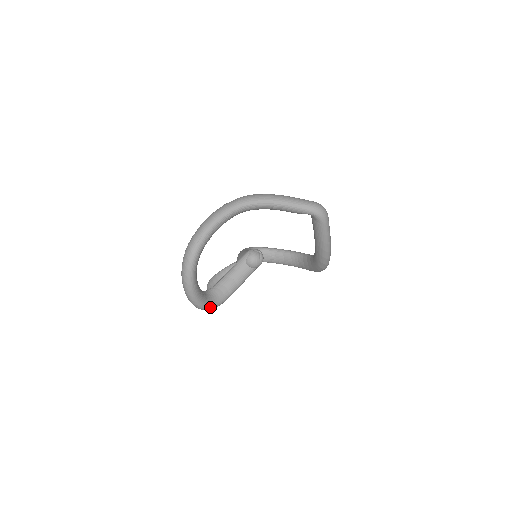
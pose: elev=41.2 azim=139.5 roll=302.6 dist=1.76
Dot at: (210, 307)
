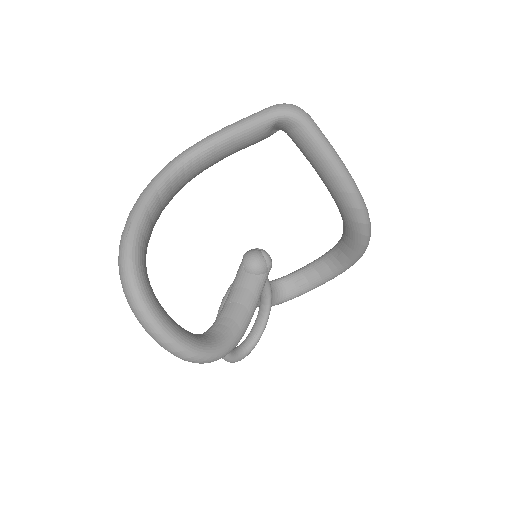
Dot at: (211, 352)
